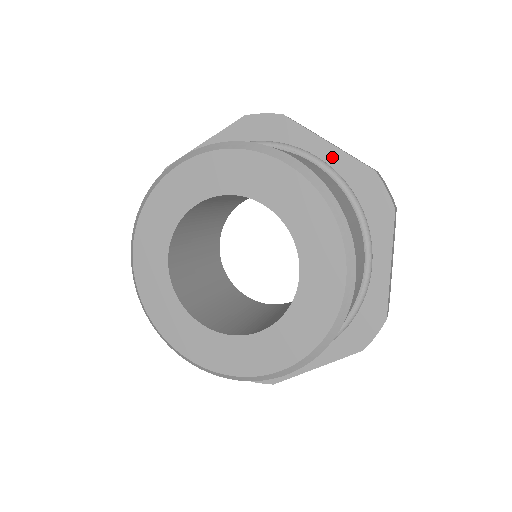
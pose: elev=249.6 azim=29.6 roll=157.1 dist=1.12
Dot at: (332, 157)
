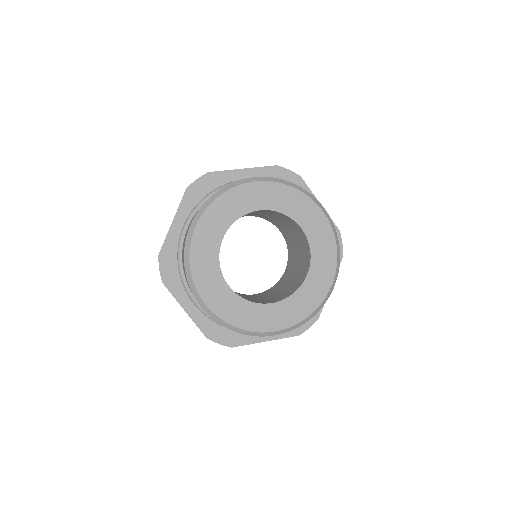
Dot at: occluded
